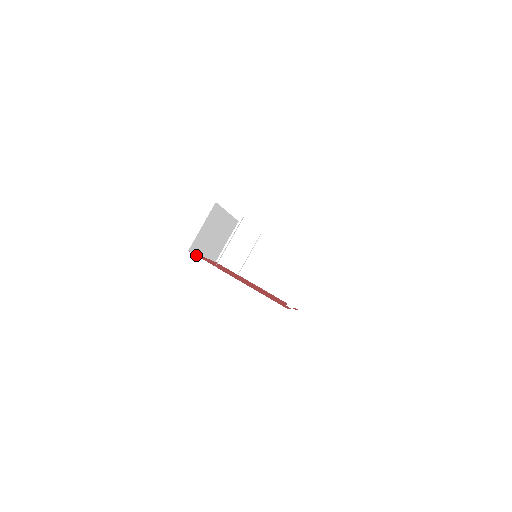
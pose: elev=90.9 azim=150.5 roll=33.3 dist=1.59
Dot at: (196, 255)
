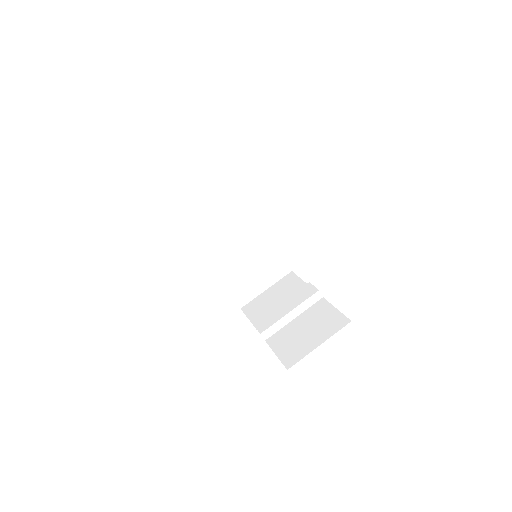
Dot at: occluded
